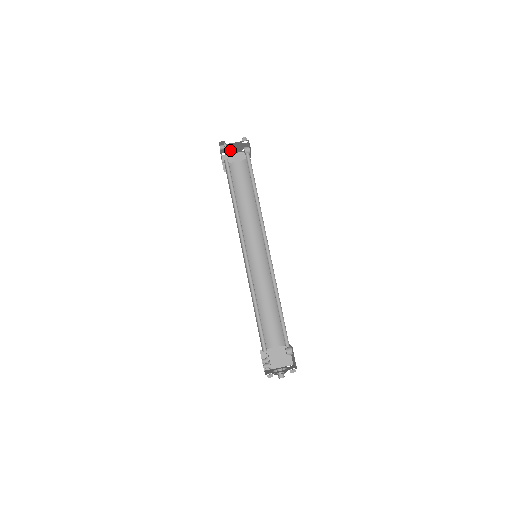
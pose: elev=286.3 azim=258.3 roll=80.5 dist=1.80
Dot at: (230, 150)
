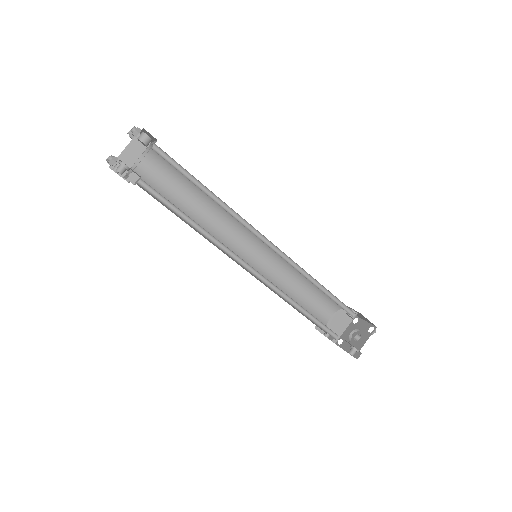
Dot at: occluded
